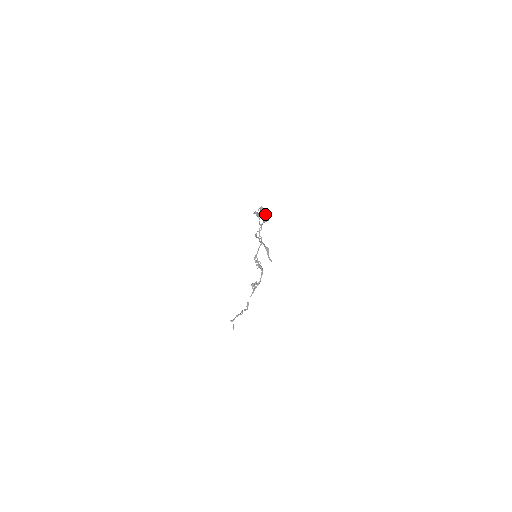
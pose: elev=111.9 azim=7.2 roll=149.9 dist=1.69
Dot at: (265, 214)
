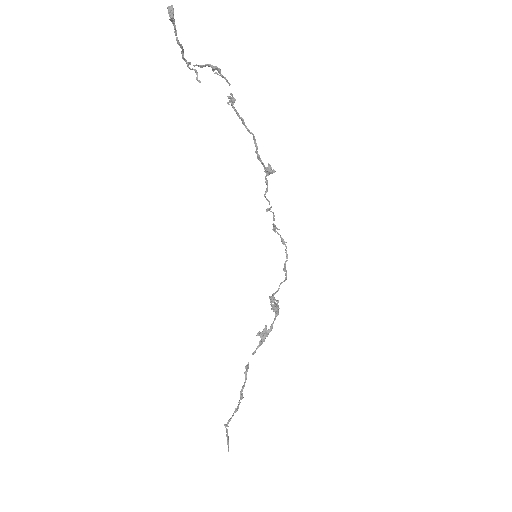
Dot at: (258, 155)
